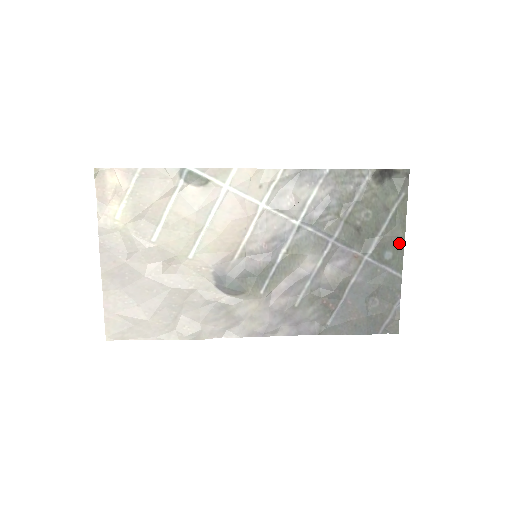
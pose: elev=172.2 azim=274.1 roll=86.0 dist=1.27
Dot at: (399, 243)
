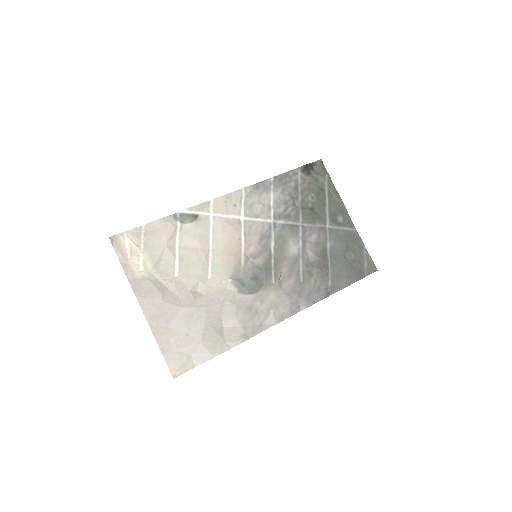
Dot at: (342, 208)
